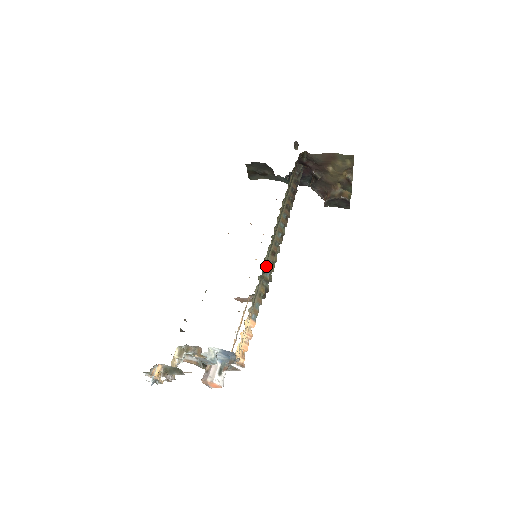
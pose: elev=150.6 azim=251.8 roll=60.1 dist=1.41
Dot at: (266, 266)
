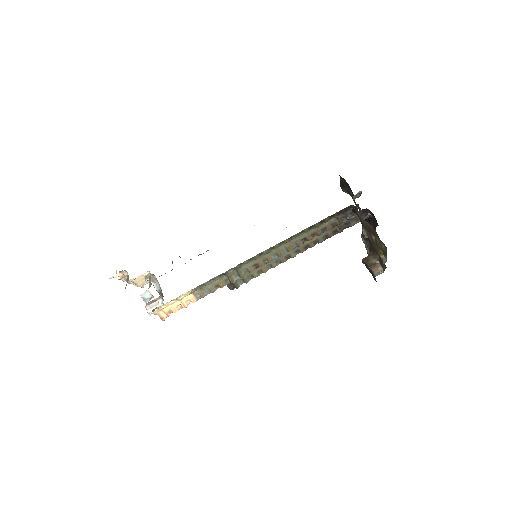
Dot at: (239, 271)
